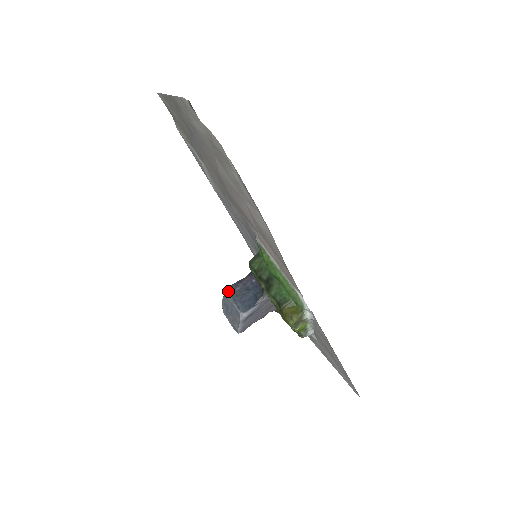
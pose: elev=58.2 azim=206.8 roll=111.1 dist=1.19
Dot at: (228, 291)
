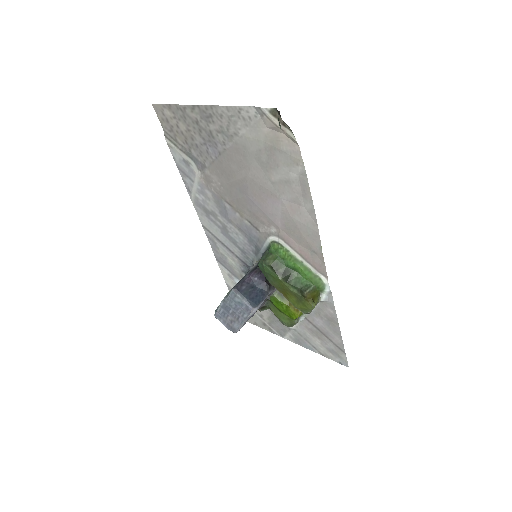
Dot at: (236, 291)
